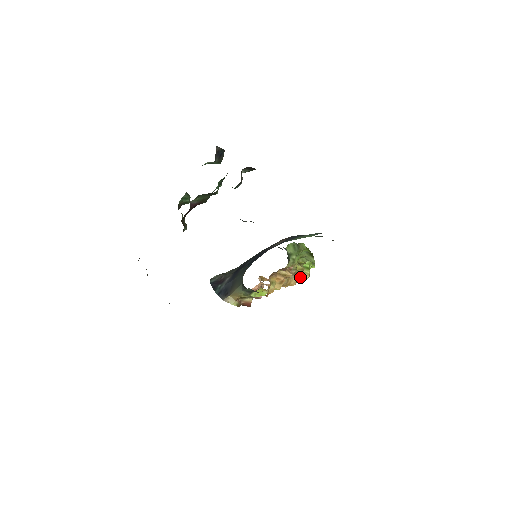
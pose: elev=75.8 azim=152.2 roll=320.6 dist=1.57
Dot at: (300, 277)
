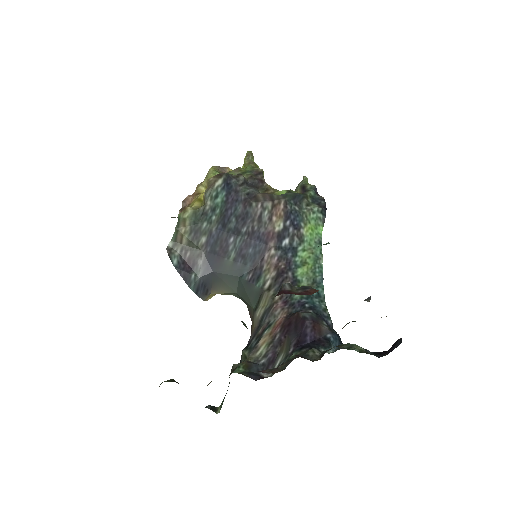
Dot at: occluded
